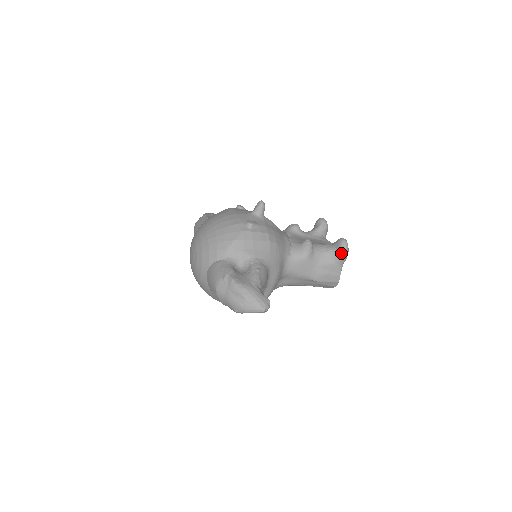
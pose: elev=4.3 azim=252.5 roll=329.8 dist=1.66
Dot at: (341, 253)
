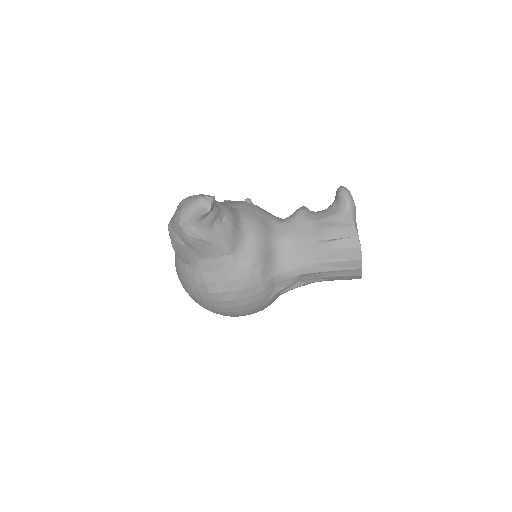
Dot at: (340, 196)
